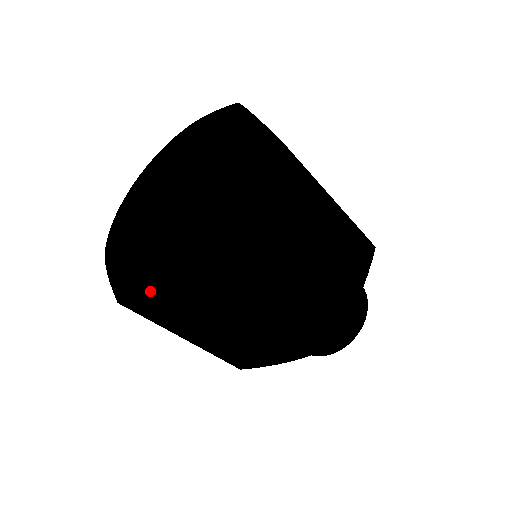
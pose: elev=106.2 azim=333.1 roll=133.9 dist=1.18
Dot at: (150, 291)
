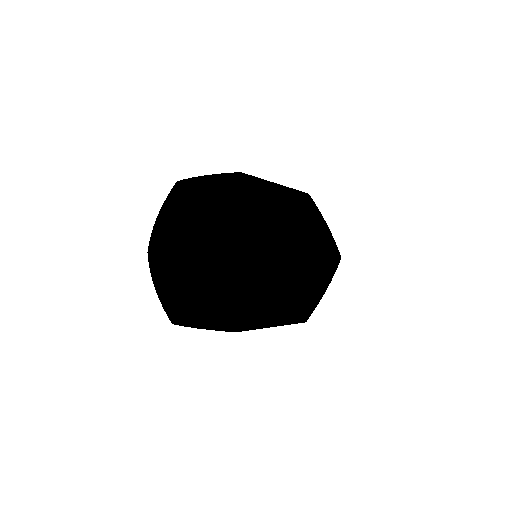
Dot at: occluded
